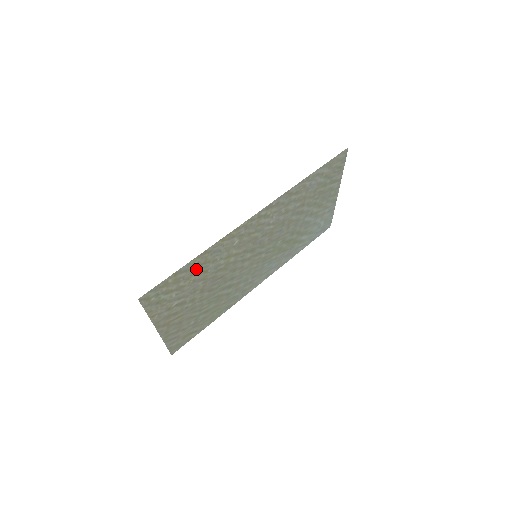
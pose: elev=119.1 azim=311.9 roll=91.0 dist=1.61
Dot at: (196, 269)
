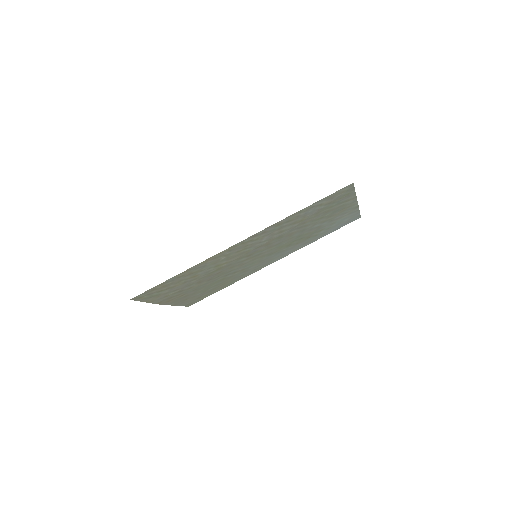
Dot at: (183, 277)
